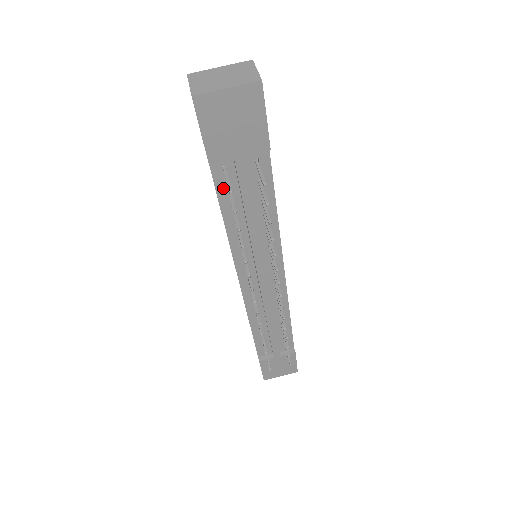
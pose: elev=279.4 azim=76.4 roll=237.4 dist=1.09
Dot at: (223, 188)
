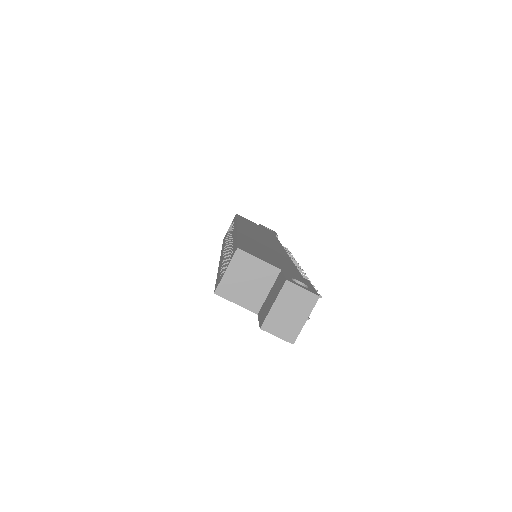
Dot at: occluded
